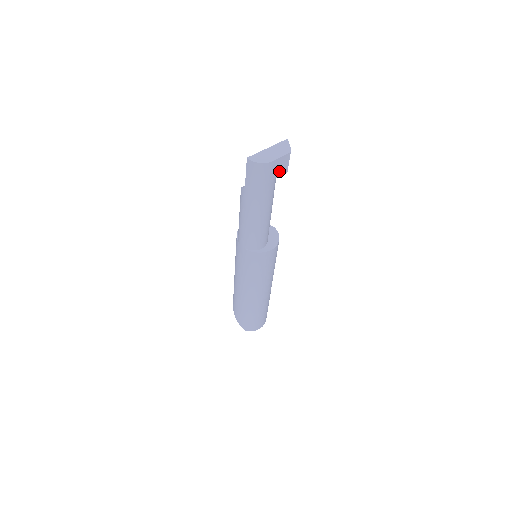
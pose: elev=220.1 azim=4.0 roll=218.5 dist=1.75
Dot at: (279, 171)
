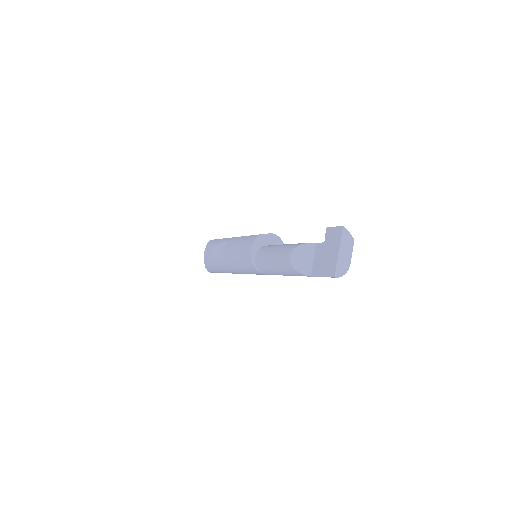
Dot at: occluded
